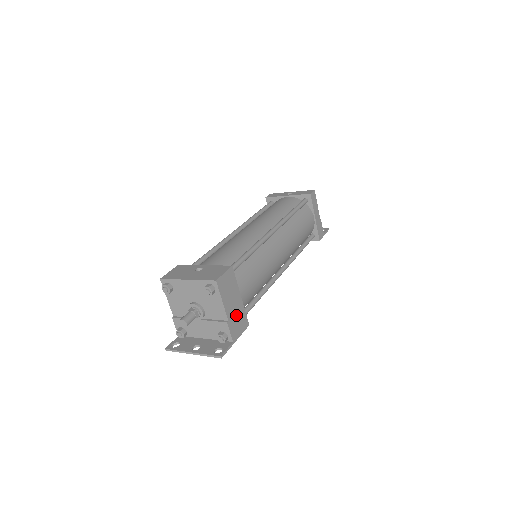
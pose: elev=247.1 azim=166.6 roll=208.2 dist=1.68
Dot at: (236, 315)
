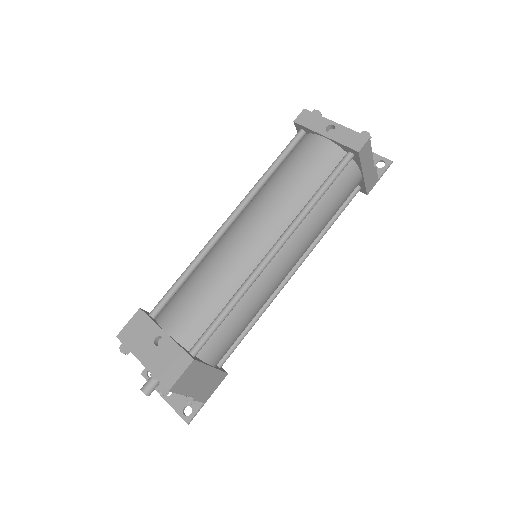
Dot at: (206, 384)
